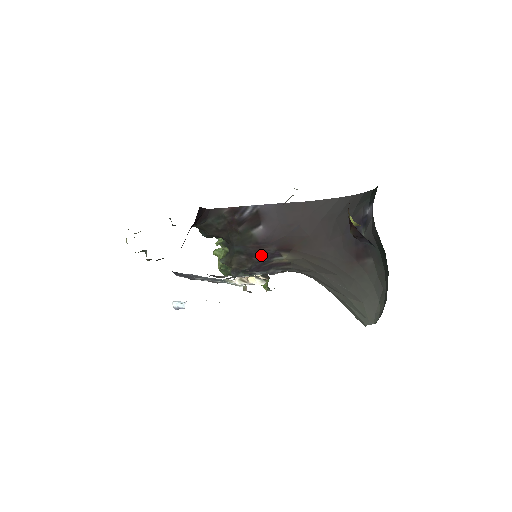
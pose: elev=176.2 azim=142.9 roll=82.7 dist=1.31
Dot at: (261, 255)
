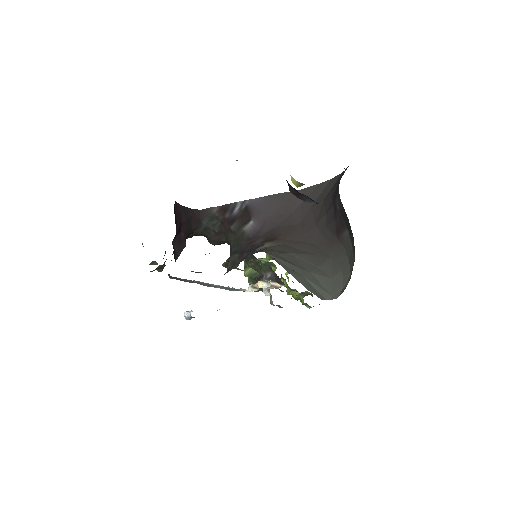
Dot at: (249, 250)
